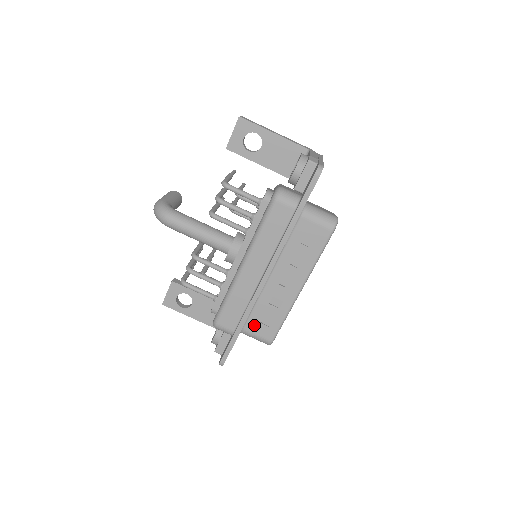
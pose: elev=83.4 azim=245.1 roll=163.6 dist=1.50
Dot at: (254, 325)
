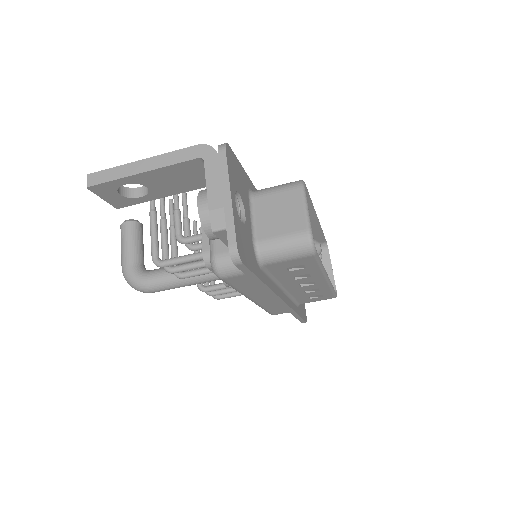
Dot at: (307, 301)
